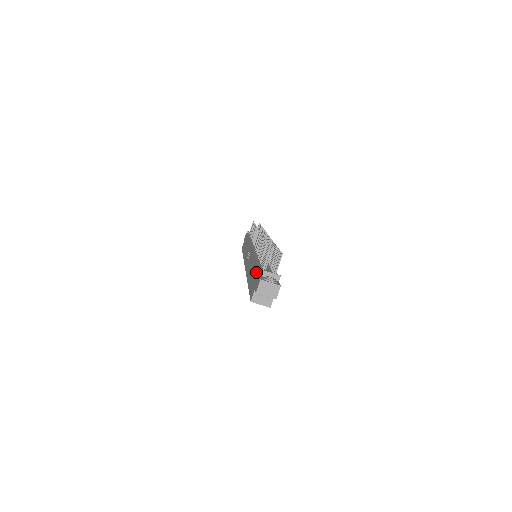
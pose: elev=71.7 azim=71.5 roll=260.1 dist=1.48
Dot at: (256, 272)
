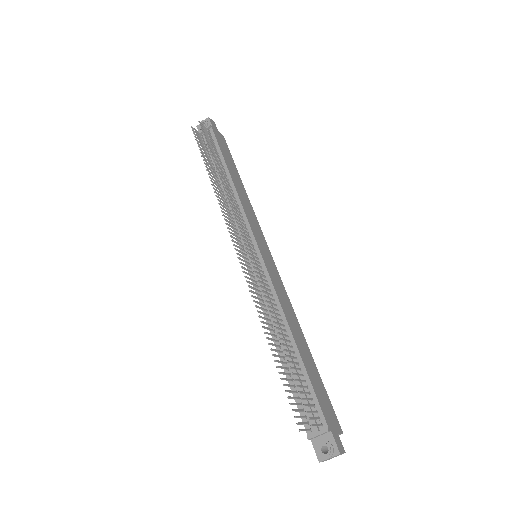
Dot at: (299, 407)
